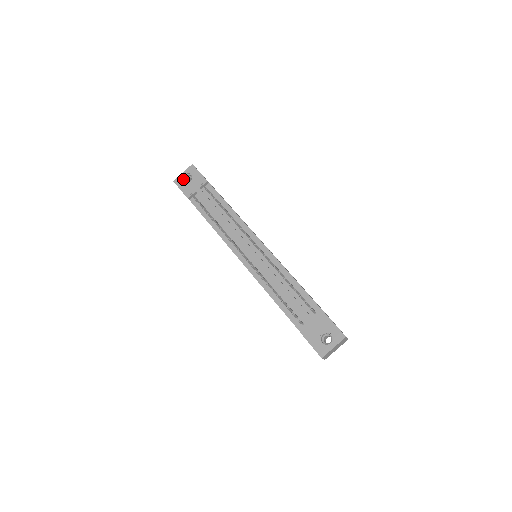
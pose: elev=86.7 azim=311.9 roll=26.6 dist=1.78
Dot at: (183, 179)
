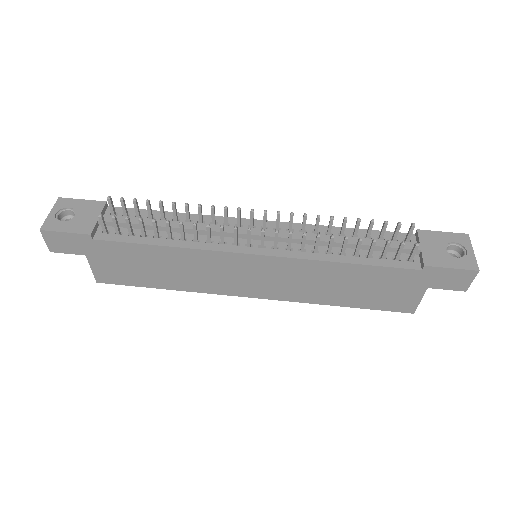
Dot at: (57, 219)
